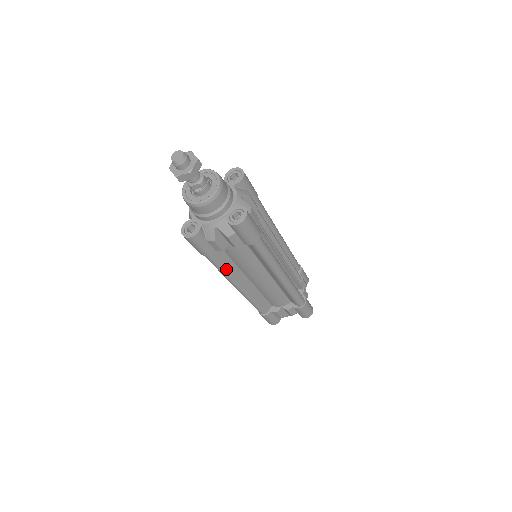
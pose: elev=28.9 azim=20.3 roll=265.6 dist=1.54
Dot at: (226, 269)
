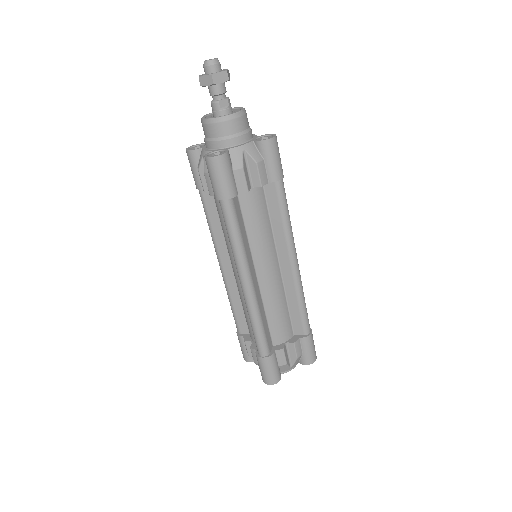
Dot at: (242, 238)
